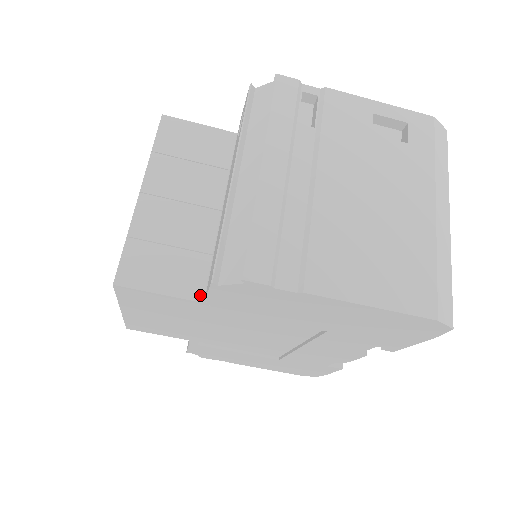
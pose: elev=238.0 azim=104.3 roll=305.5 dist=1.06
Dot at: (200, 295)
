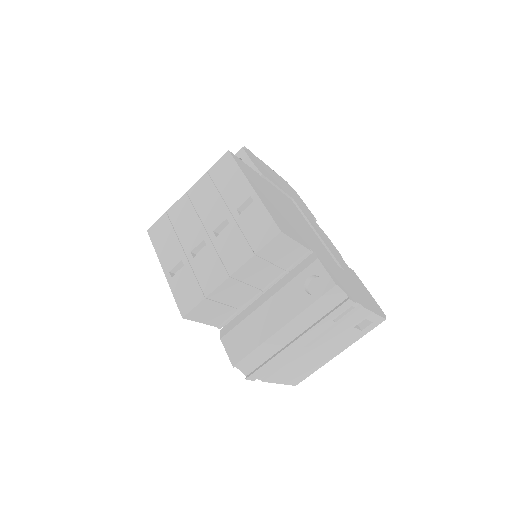
Dot at: (219, 324)
